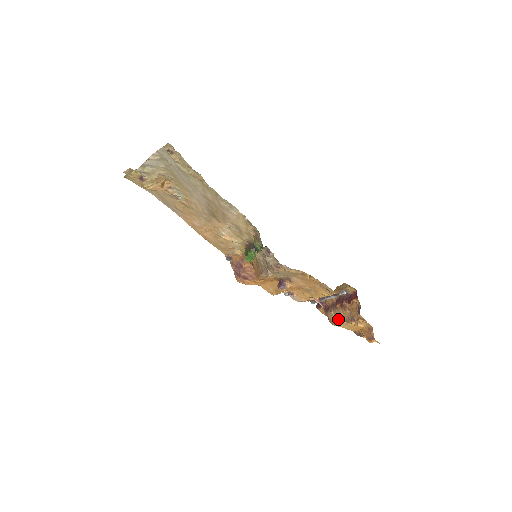
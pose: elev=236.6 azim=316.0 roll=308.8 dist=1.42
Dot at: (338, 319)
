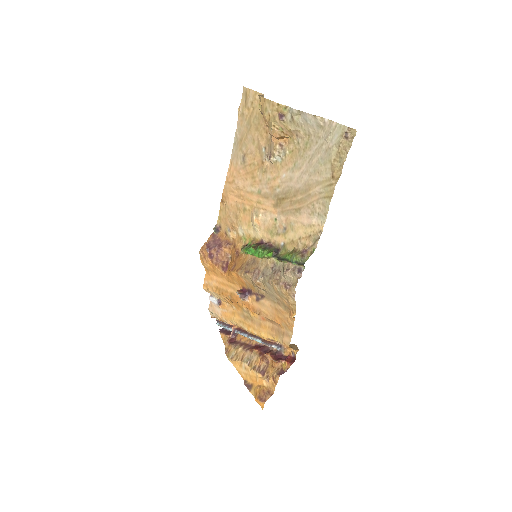
Dot at: (242, 359)
